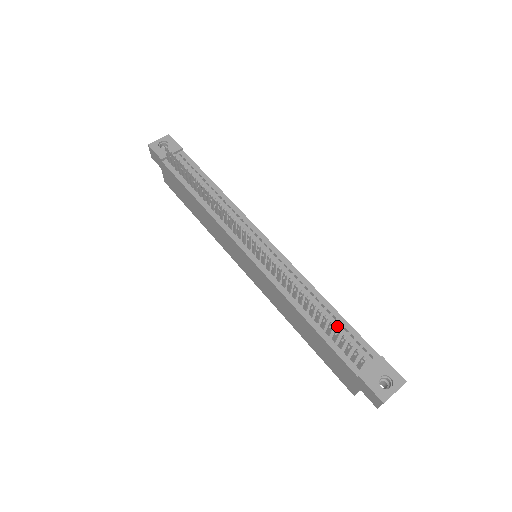
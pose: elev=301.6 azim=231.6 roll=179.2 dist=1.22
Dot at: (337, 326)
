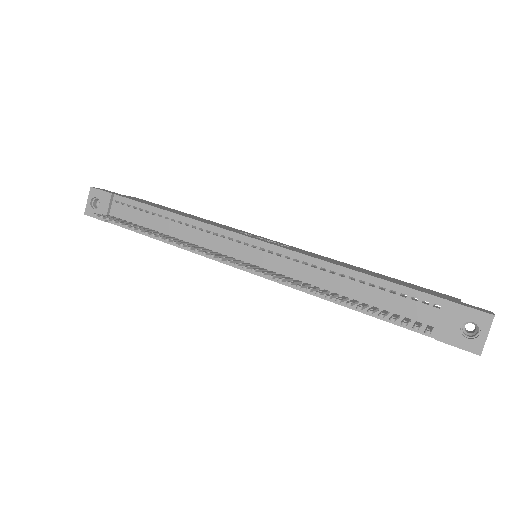
Dot at: (380, 293)
